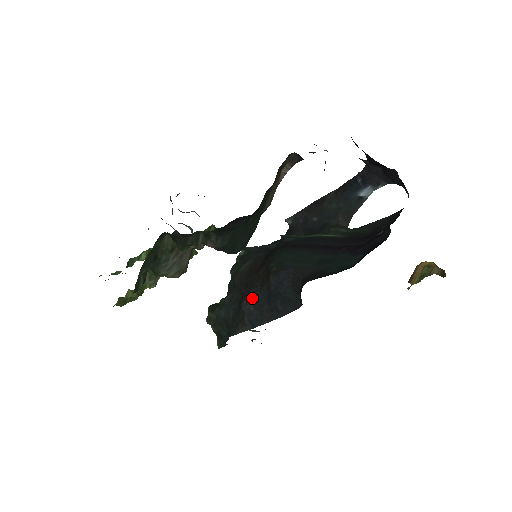
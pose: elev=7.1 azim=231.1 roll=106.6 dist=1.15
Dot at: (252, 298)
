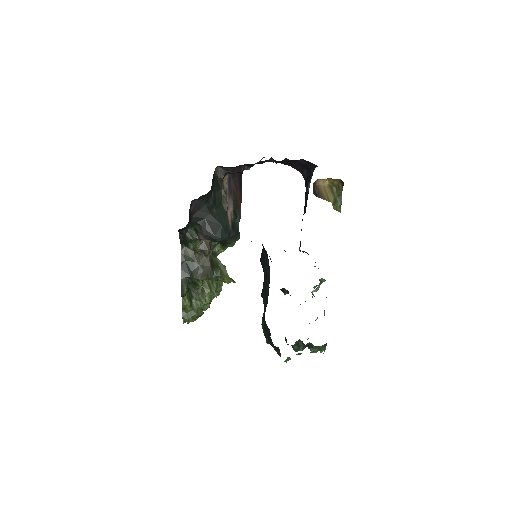
Dot at: (263, 285)
